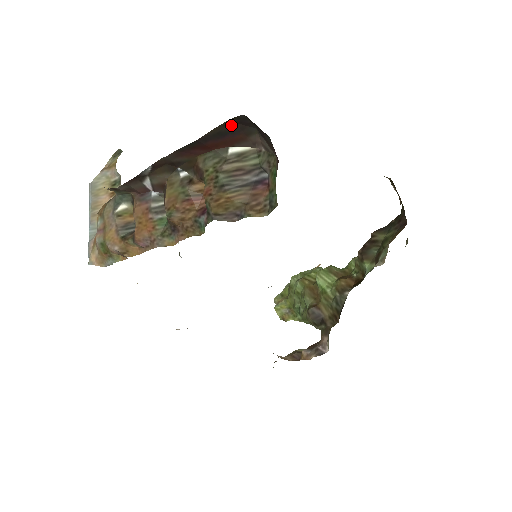
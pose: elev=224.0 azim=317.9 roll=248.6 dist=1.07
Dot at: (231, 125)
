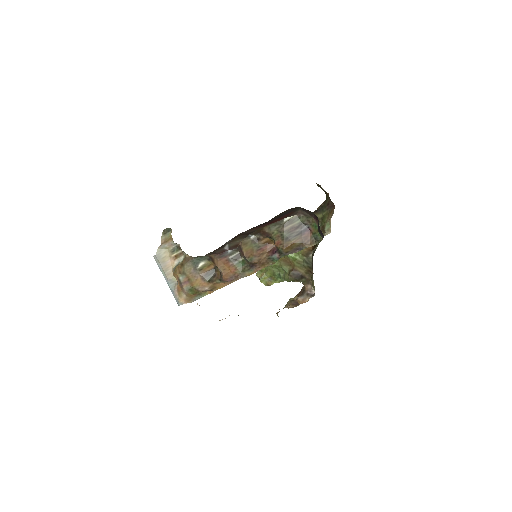
Dot at: (288, 211)
